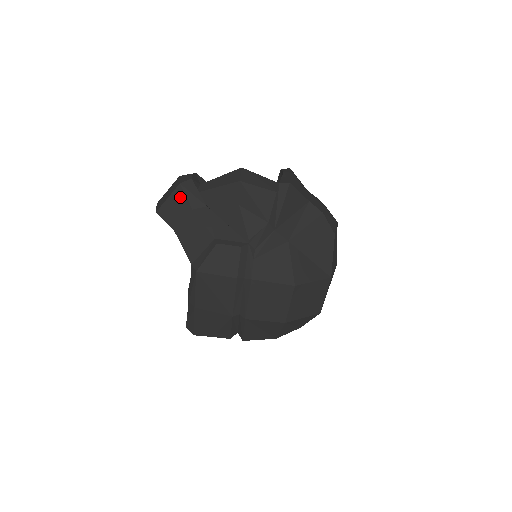
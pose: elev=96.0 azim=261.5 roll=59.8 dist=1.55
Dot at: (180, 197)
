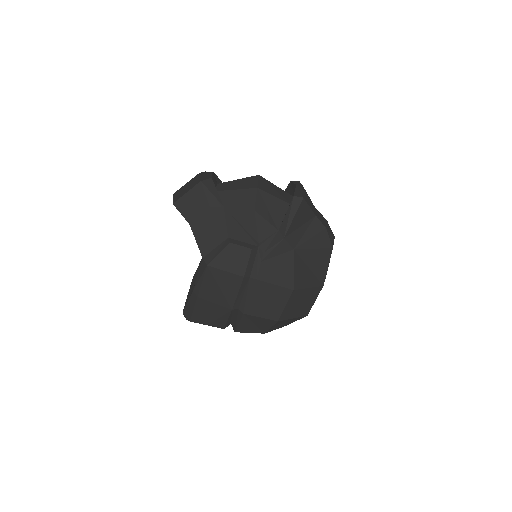
Dot at: (199, 194)
